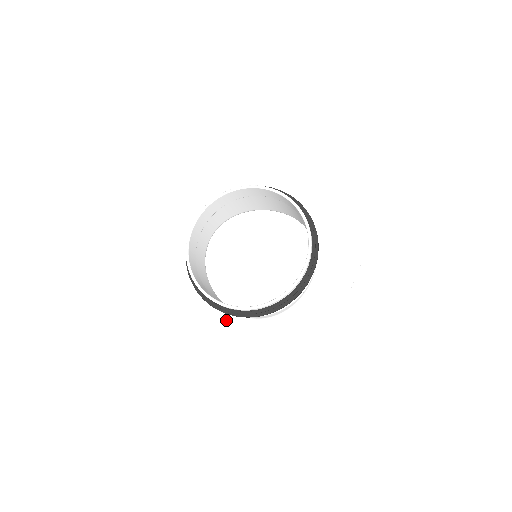
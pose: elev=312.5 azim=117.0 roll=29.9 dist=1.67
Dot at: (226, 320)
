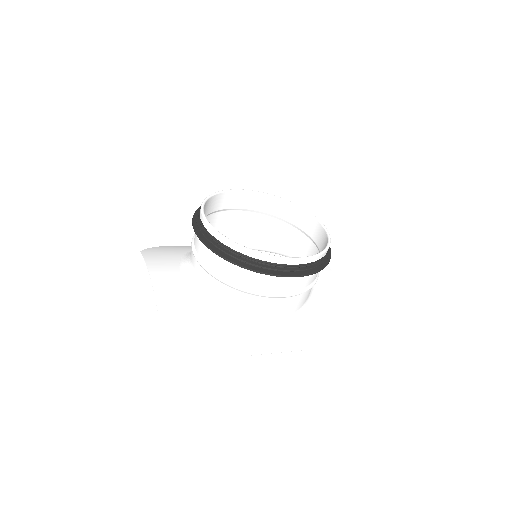
Dot at: (259, 339)
